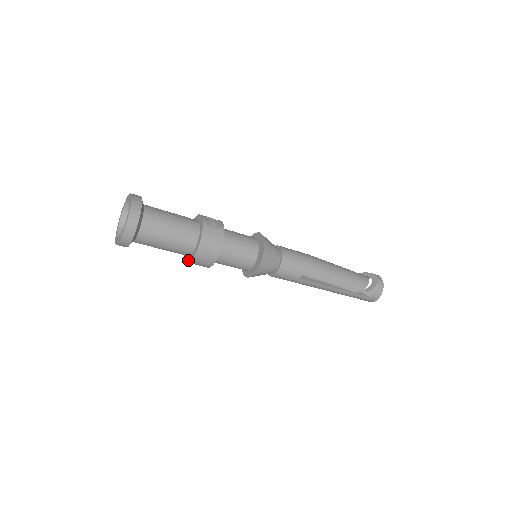
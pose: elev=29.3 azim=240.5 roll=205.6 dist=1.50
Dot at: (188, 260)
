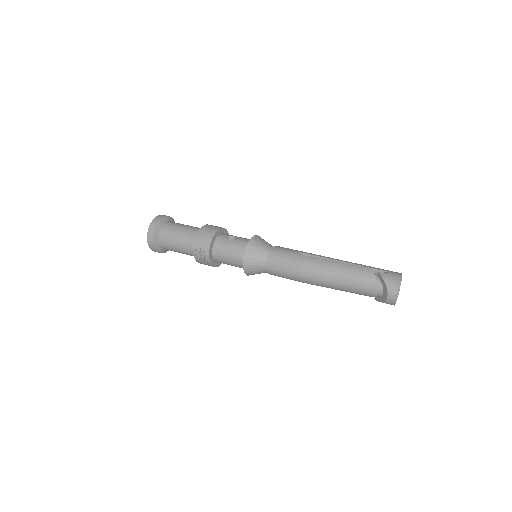
Dot at: occluded
